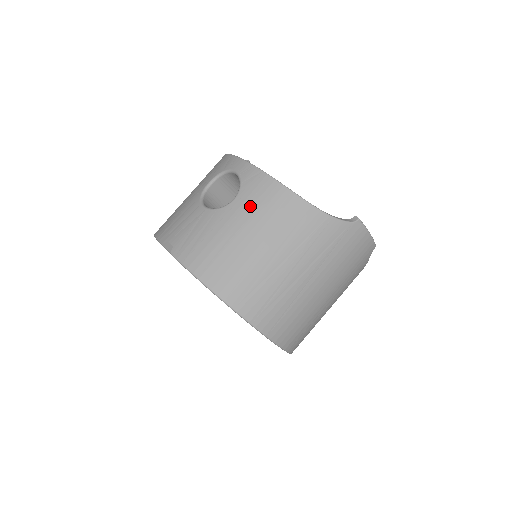
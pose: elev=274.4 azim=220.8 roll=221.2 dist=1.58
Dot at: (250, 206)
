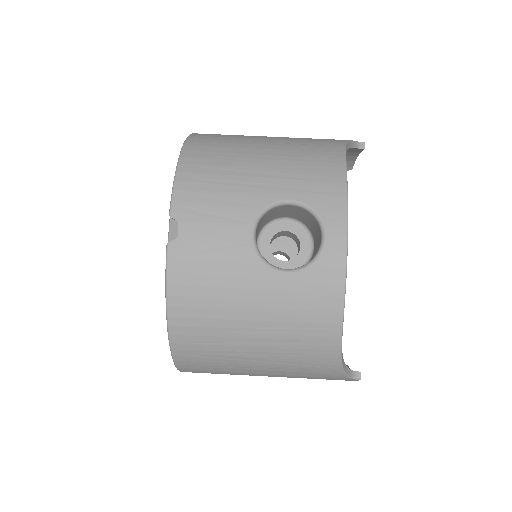
Dot at: (291, 300)
